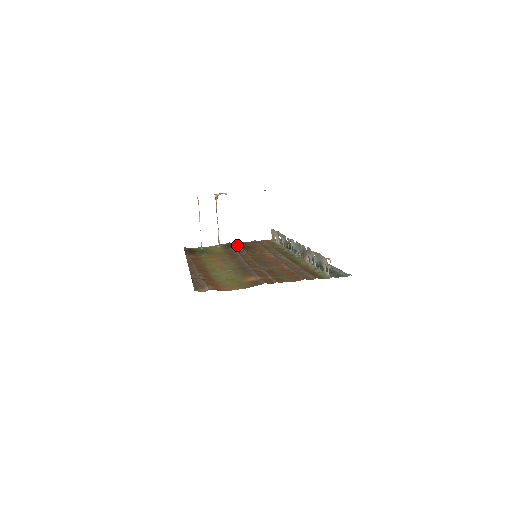
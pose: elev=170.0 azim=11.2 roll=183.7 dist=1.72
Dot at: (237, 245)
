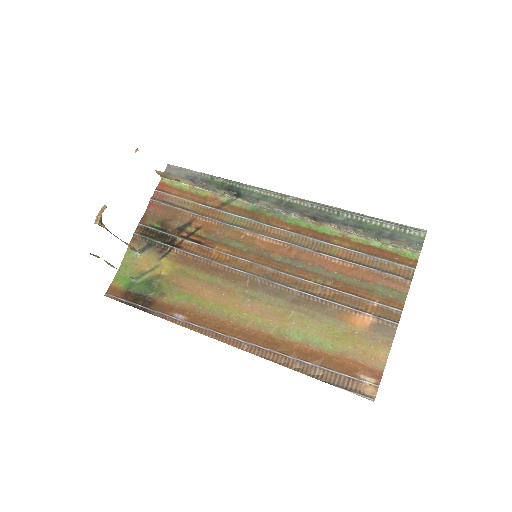
Dot at: (160, 234)
